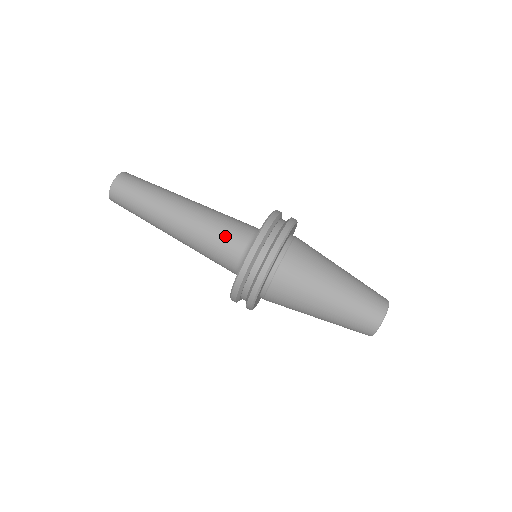
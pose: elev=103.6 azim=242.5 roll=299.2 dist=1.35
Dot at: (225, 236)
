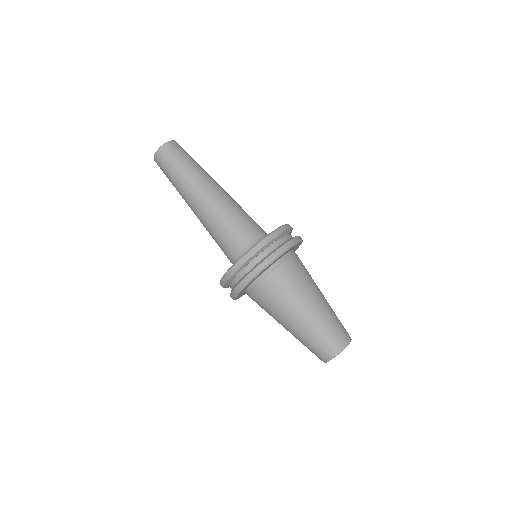
Dot at: (244, 223)
